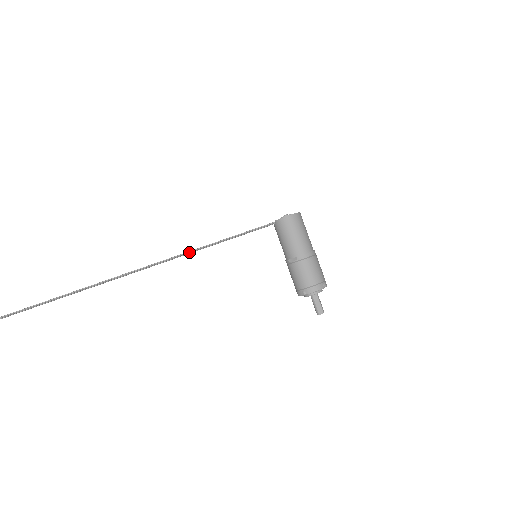
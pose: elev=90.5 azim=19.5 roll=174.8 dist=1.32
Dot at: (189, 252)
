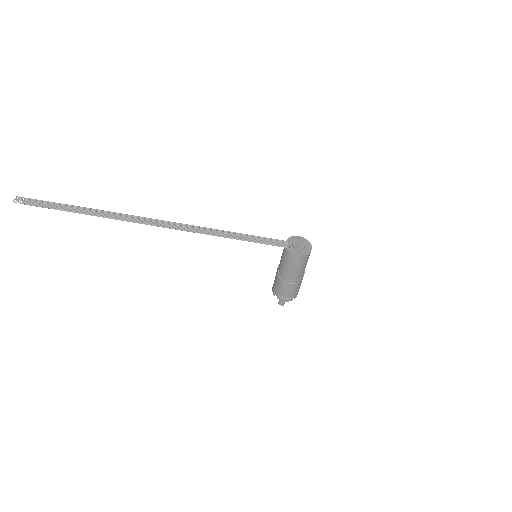
Dot at: (202, 232)
